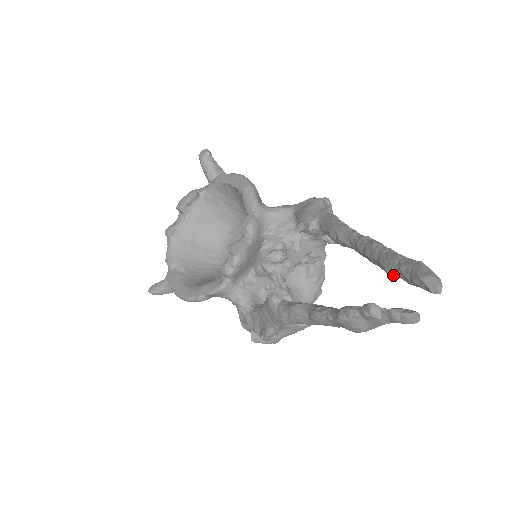
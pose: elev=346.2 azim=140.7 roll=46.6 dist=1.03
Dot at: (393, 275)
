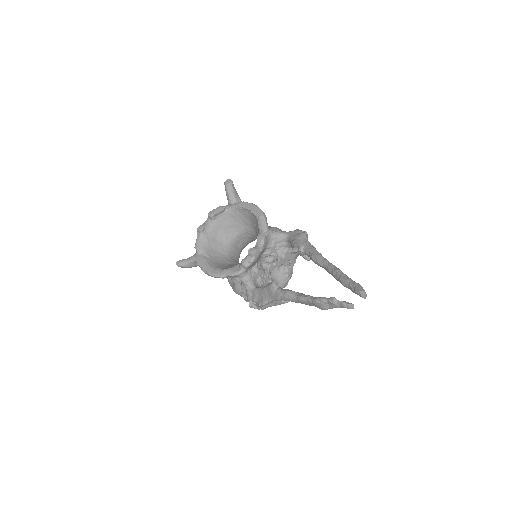
Dot at: occluded
